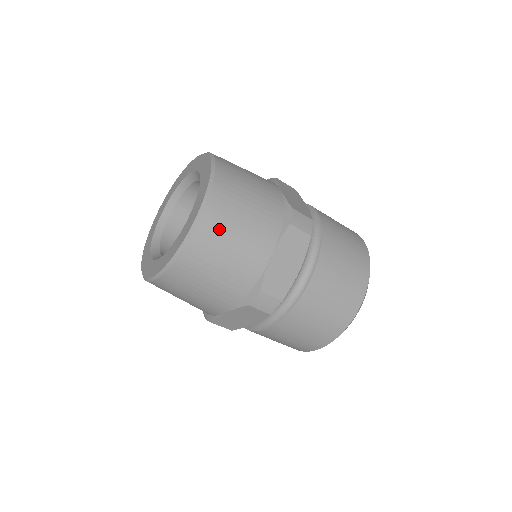
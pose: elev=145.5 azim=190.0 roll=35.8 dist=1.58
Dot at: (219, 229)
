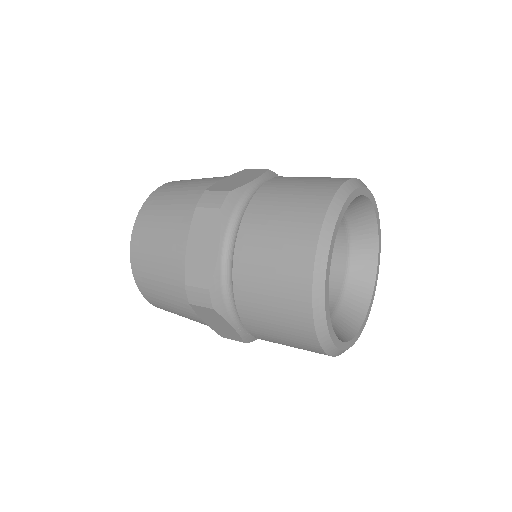
Dot at: (144, 240)
